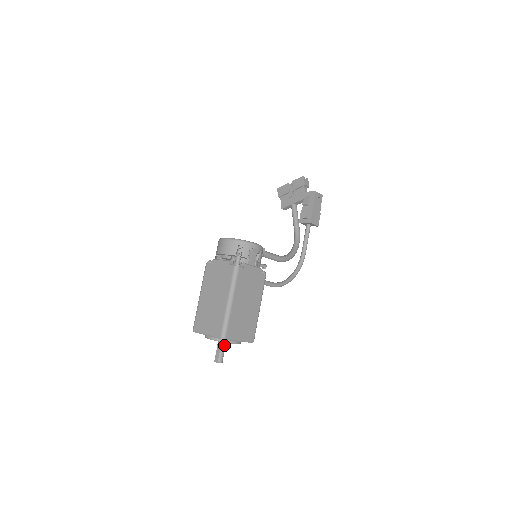
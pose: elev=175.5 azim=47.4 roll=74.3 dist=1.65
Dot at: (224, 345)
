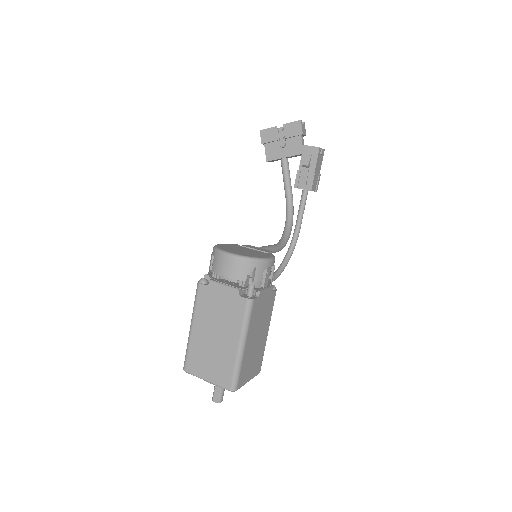
Dot at: occluded
